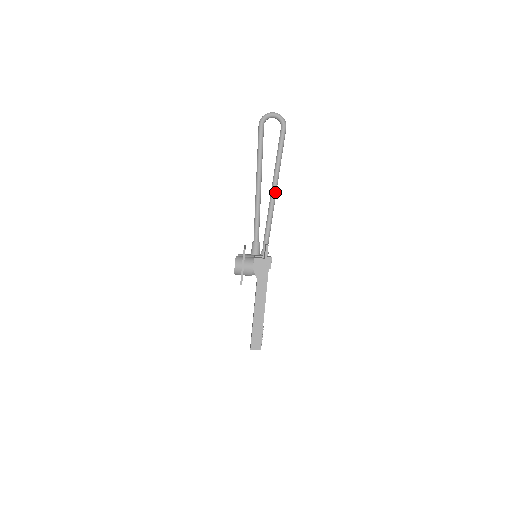
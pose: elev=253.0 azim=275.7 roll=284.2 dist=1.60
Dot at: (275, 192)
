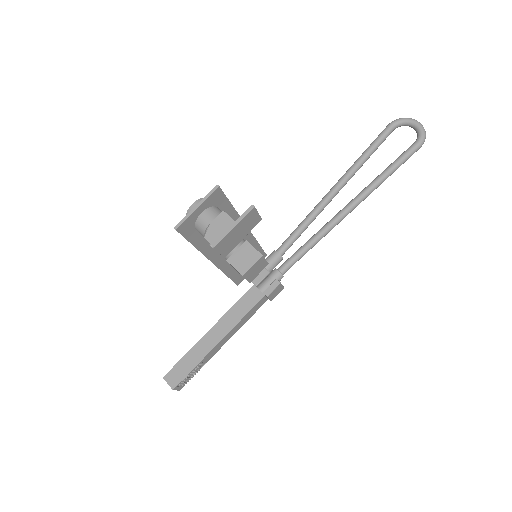
Dot at: (348, 210)
